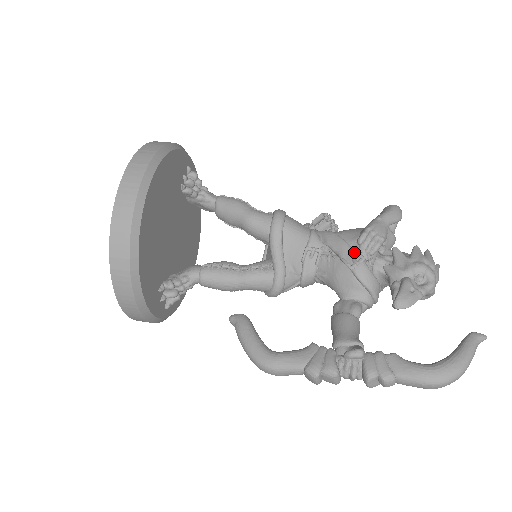
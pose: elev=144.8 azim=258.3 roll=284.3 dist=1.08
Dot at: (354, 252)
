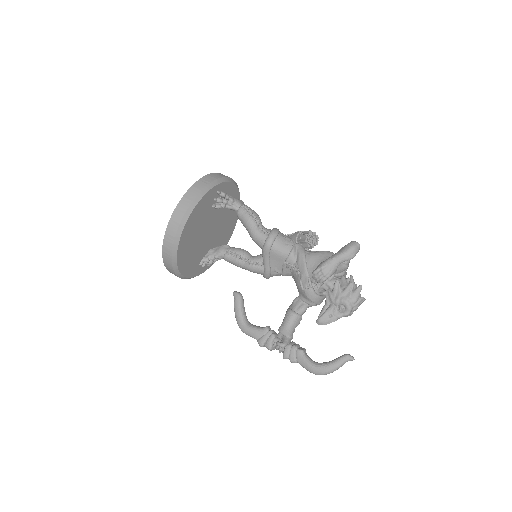
Dot at: (308, 280)
